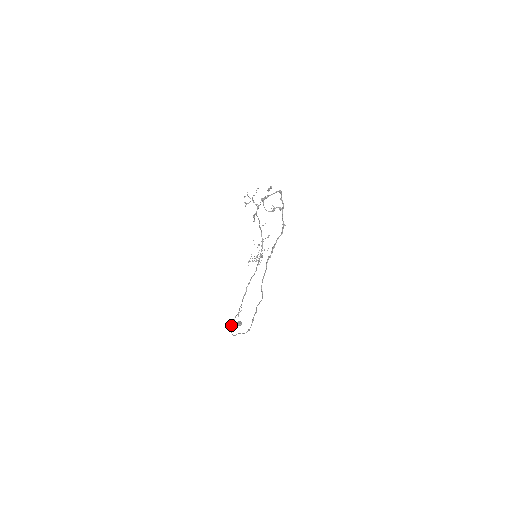
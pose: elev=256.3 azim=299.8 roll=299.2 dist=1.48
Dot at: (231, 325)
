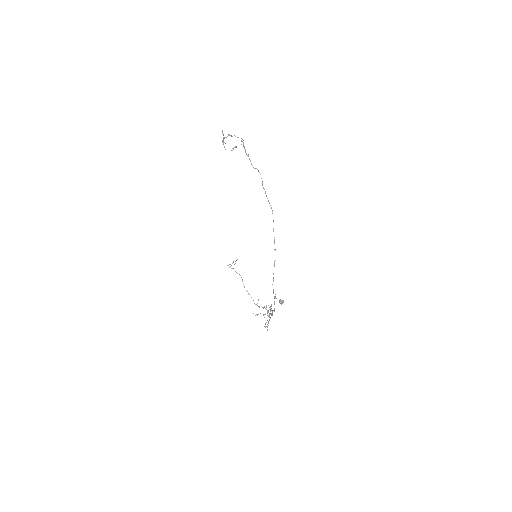
Dot at: occluded
